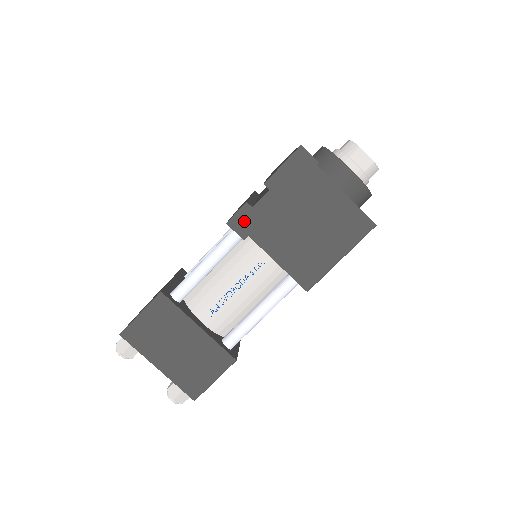
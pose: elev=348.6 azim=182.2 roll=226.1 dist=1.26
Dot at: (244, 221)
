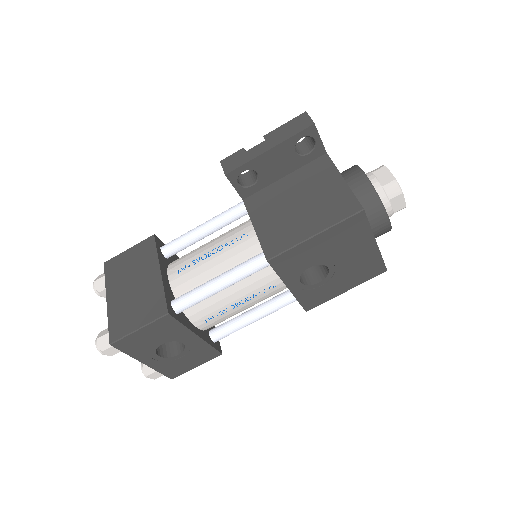
Dot at: (234, 161)
